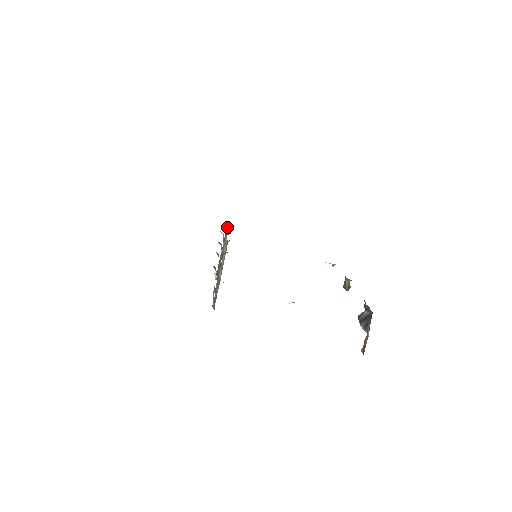
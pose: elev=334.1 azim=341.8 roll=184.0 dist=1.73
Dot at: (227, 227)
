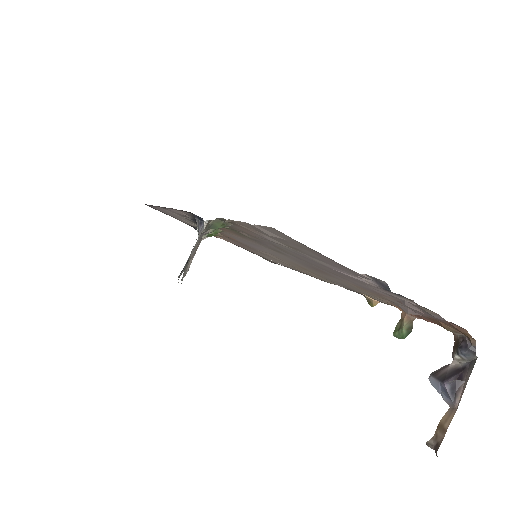
Dot at: occluded
